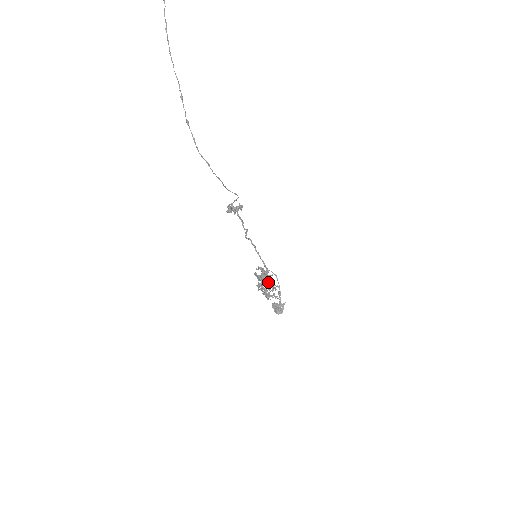
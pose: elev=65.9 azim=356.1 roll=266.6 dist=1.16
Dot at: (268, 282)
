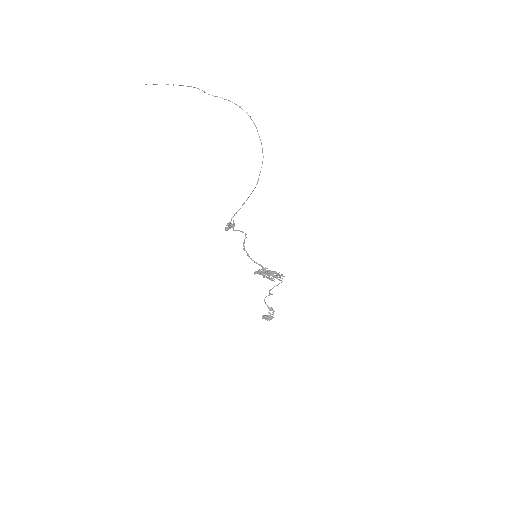
Dot at: (272, 271)
